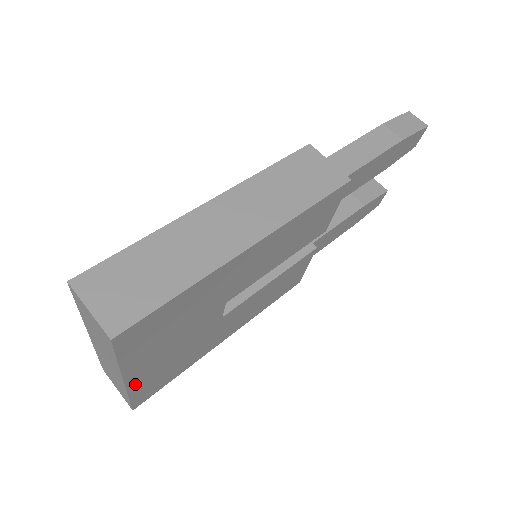
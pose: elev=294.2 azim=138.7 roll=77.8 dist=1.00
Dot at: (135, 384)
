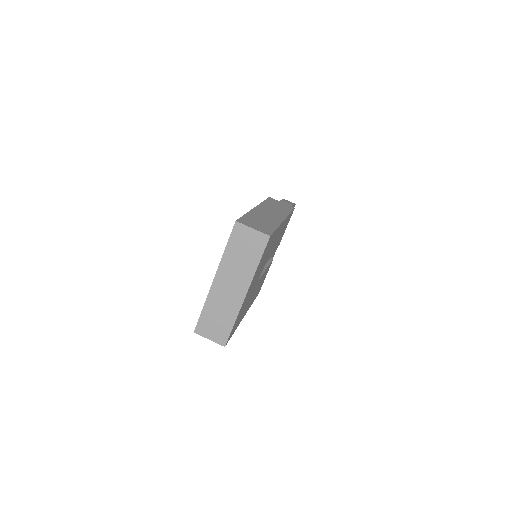
Dot at: (242, 306)
